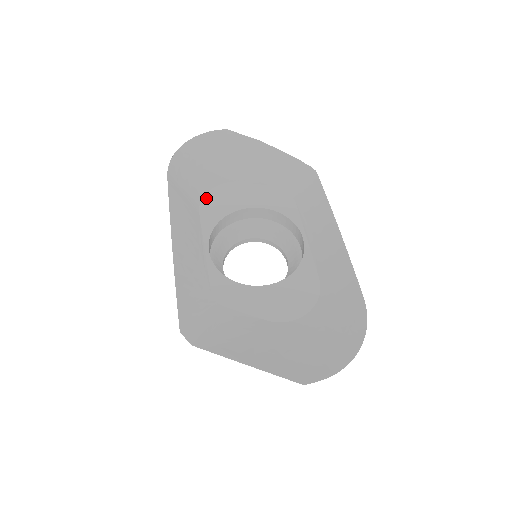
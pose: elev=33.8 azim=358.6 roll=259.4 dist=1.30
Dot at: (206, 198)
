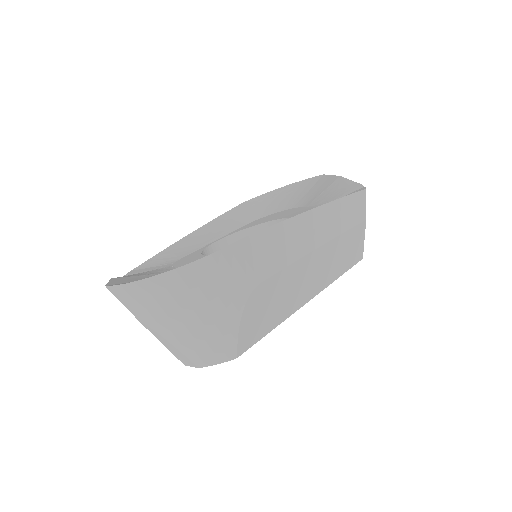
Dot at: (264, 217)
